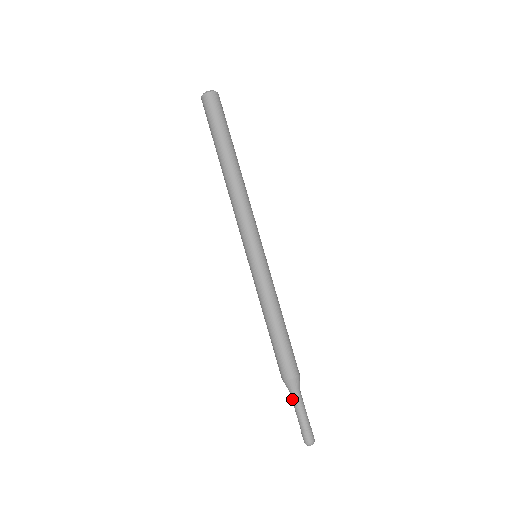
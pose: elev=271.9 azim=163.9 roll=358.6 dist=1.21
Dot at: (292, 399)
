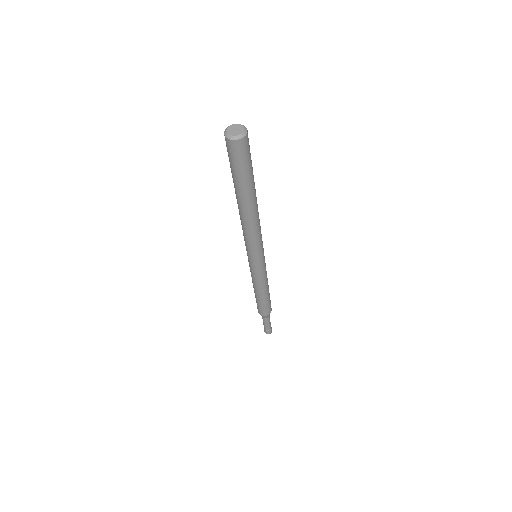
Dot at: (265, 320)
